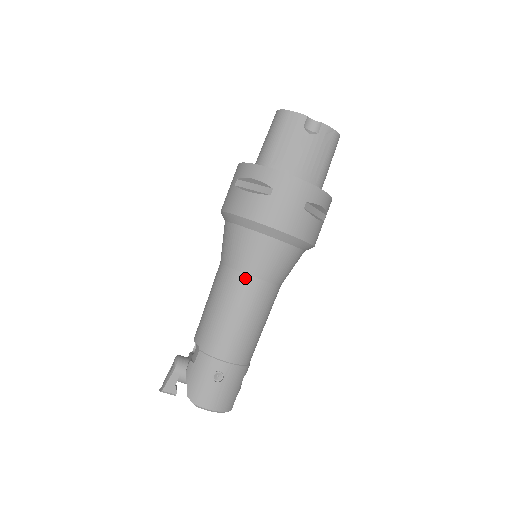
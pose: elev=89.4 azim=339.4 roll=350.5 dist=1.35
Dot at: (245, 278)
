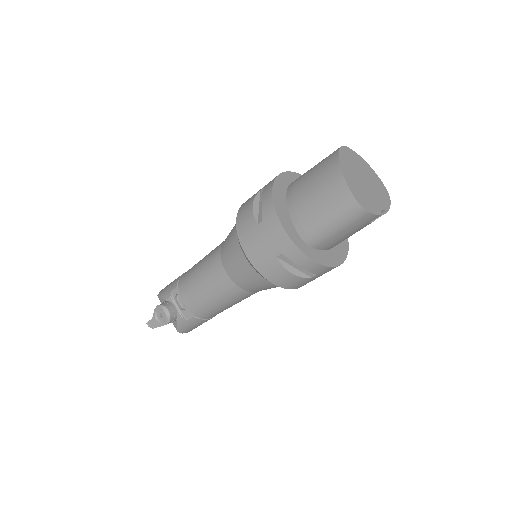
Dot at: (253, 293)
